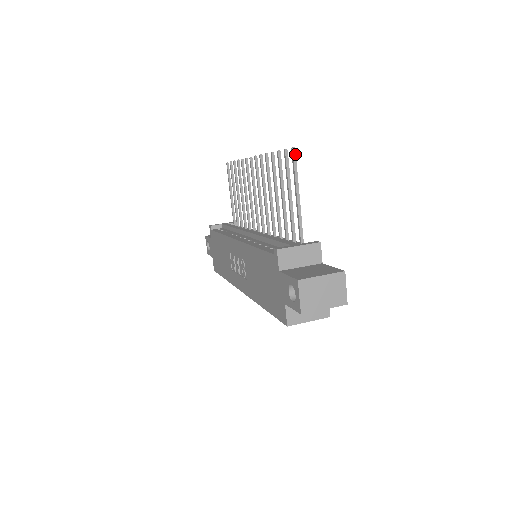
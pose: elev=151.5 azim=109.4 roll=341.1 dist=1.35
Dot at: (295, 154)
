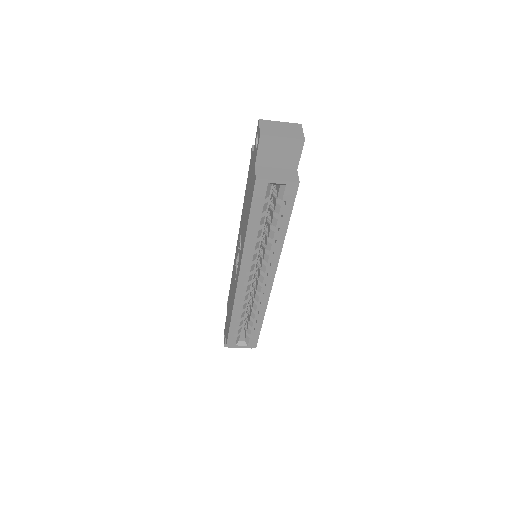
Dot at: occluded
